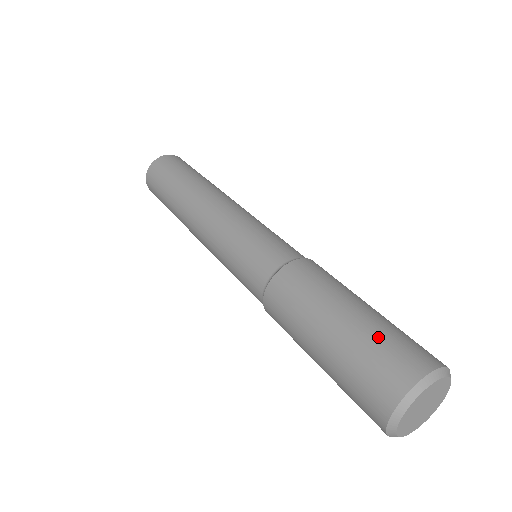
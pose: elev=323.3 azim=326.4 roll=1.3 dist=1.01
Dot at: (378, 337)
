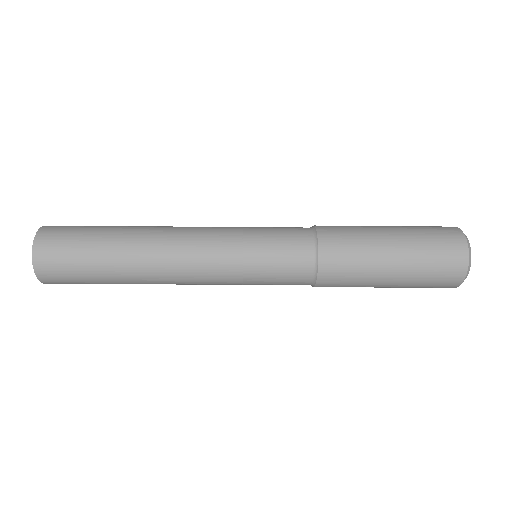
Dot at: occluded
